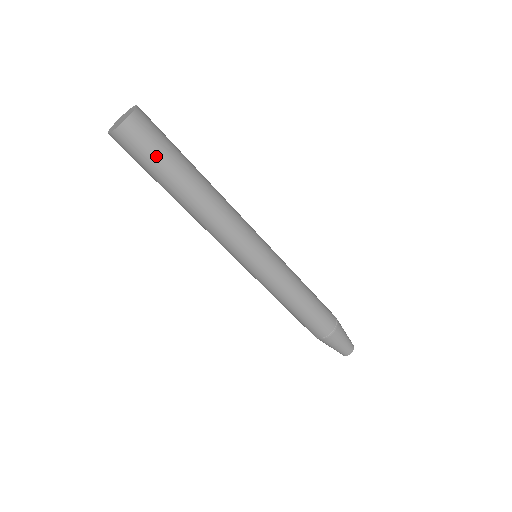
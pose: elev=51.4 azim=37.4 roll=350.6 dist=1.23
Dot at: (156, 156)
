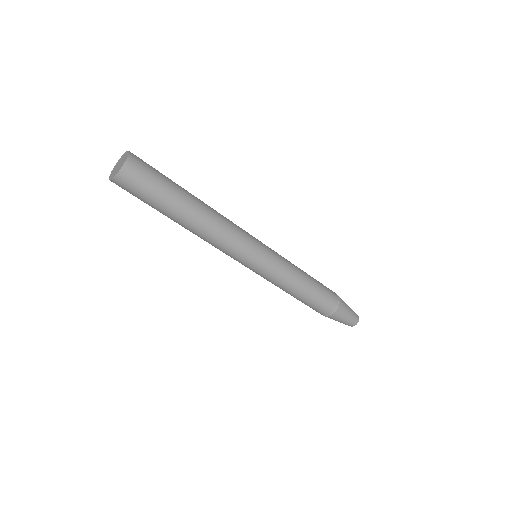
Dot at: (157, 185)
